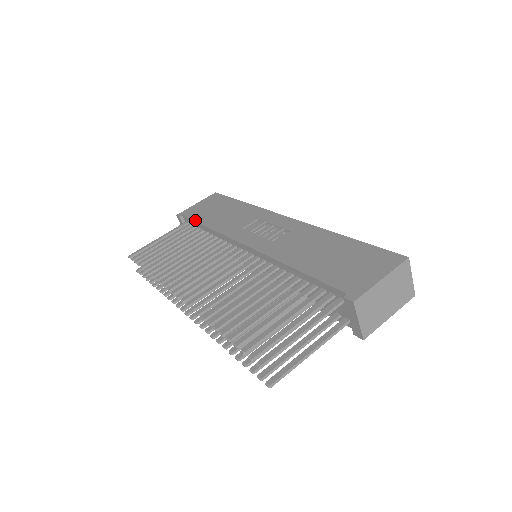
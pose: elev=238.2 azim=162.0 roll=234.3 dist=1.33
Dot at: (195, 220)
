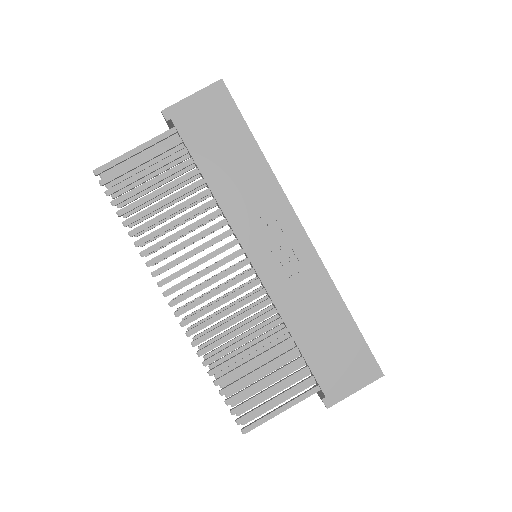
Dot at: (191, 152)
